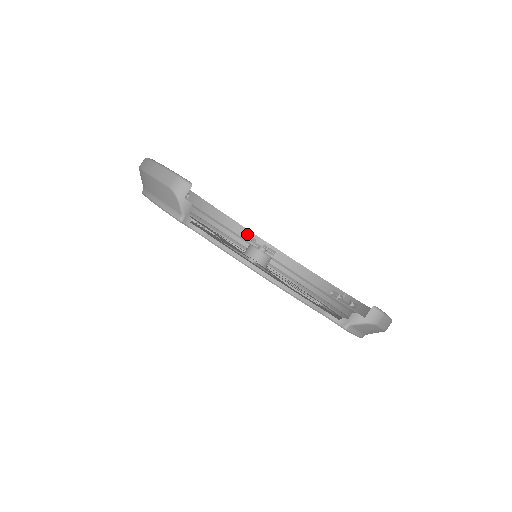
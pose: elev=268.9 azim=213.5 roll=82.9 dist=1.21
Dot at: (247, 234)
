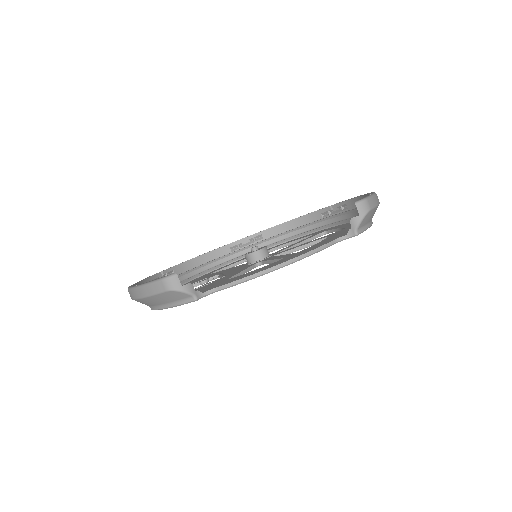
Dot at: (232, 247)
